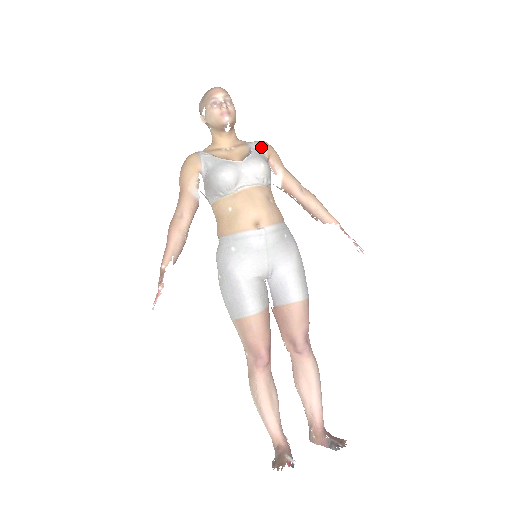
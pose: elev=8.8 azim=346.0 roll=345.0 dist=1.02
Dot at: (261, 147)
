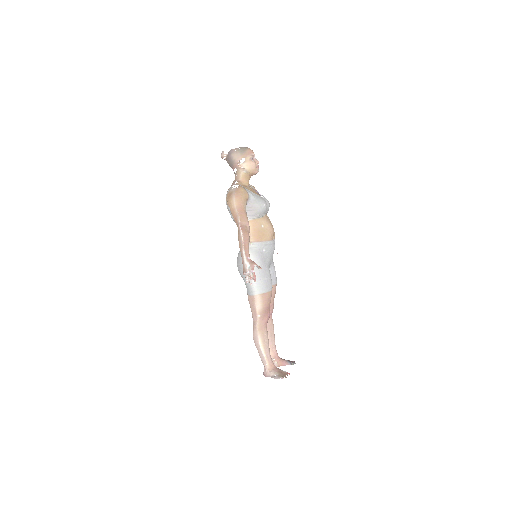
Dot at: (256, 190)
